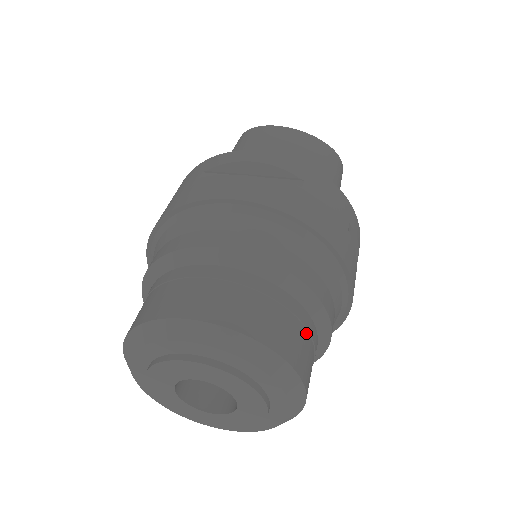
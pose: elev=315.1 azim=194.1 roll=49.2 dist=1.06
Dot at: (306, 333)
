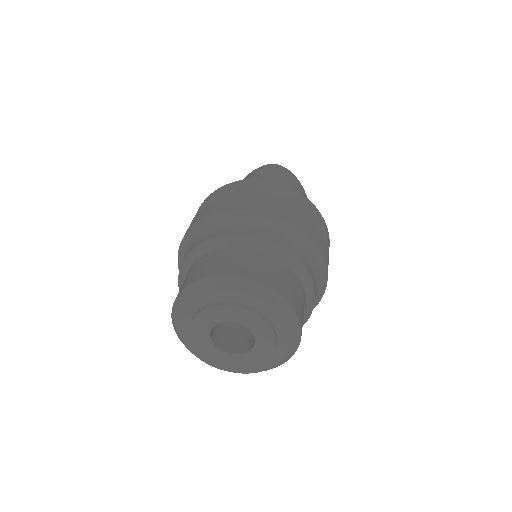
Dot at: occluded
